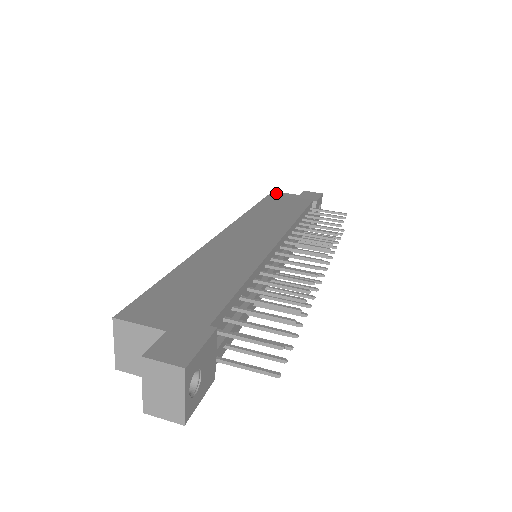
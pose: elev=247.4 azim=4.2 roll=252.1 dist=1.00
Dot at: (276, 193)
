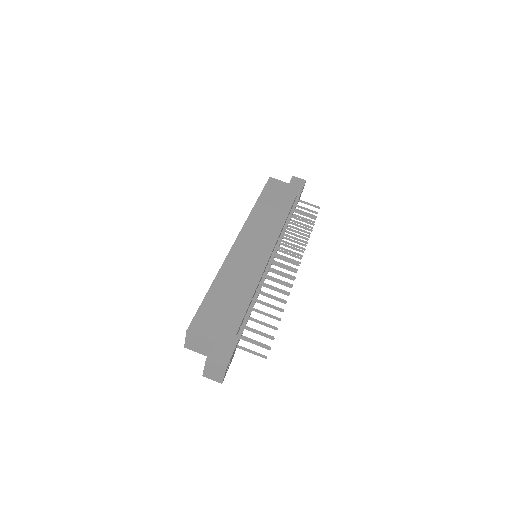
Dot at: (272, 180)
